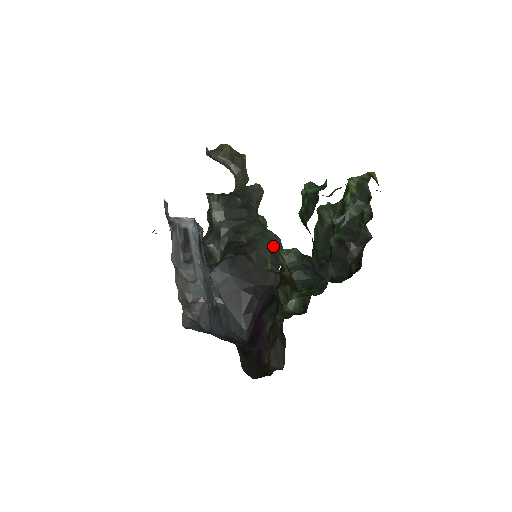
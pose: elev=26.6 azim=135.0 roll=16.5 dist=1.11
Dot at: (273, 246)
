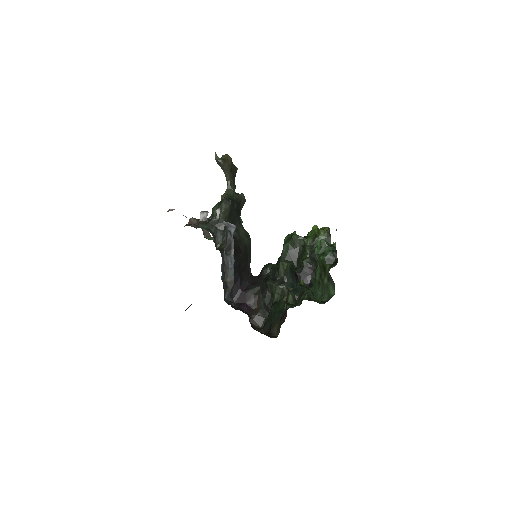
Dot at: (250, 244)
